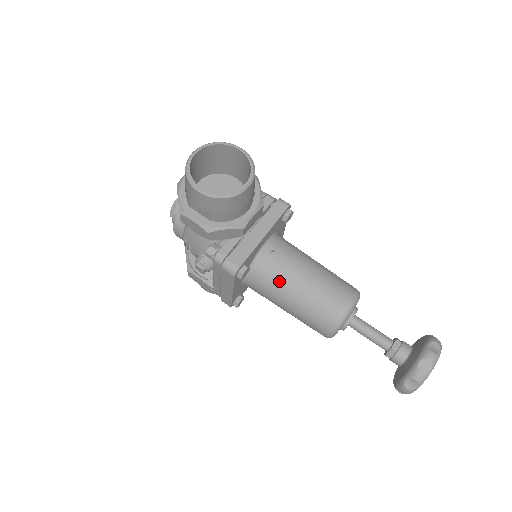
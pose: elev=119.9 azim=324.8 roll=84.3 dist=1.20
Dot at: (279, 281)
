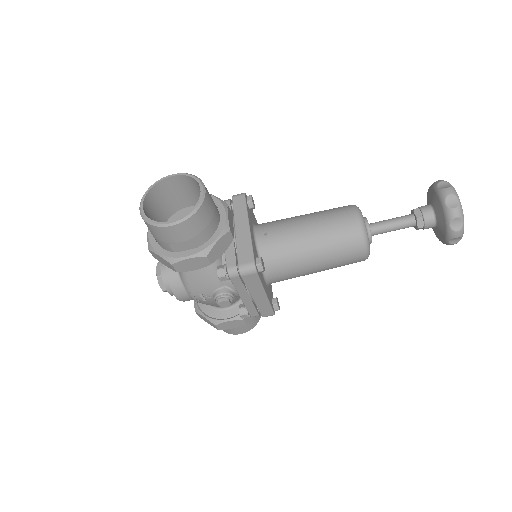
Dot at: (292, 250)
